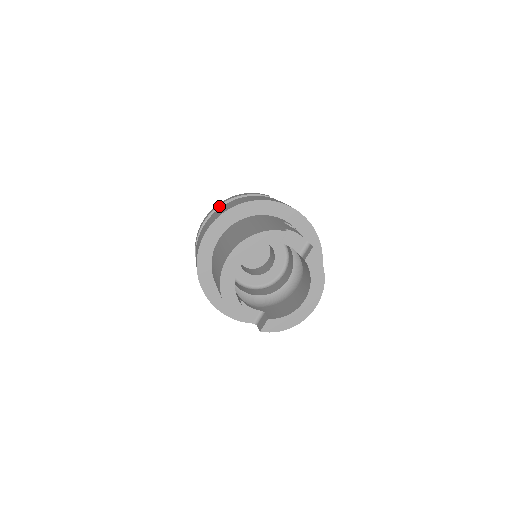
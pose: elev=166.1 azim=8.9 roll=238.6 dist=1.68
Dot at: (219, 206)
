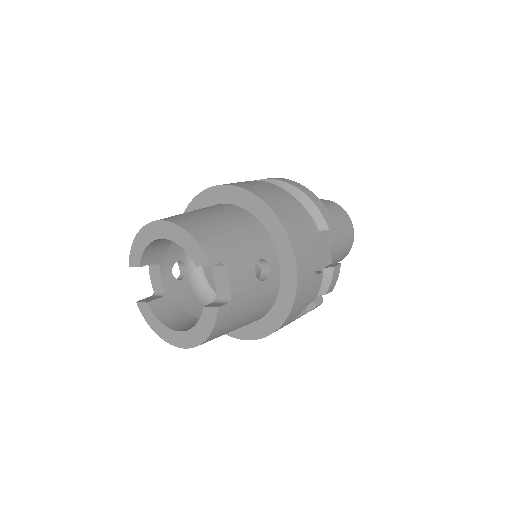
Dot at: (284, 182)
